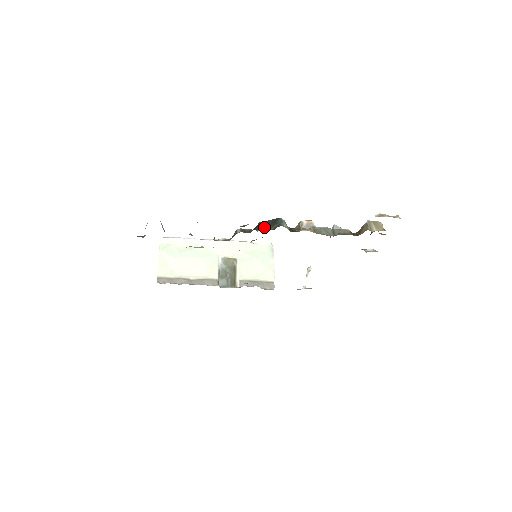
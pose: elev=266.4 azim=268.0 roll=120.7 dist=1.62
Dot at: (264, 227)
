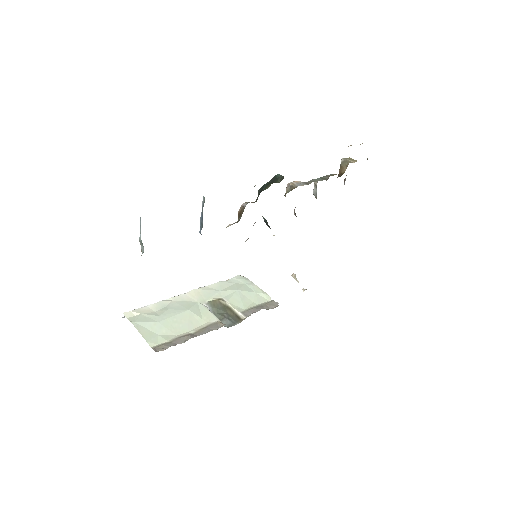
Dot at: (270, 184)
